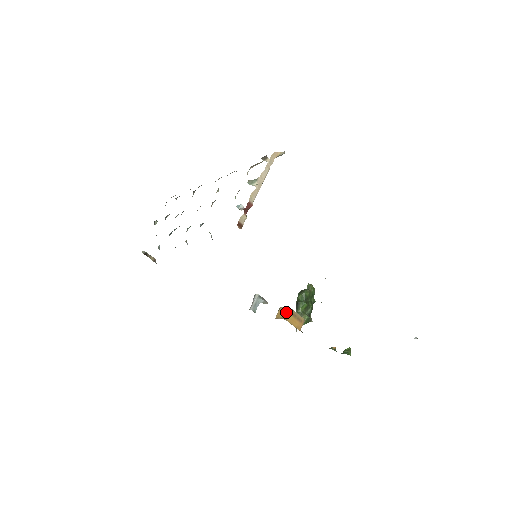
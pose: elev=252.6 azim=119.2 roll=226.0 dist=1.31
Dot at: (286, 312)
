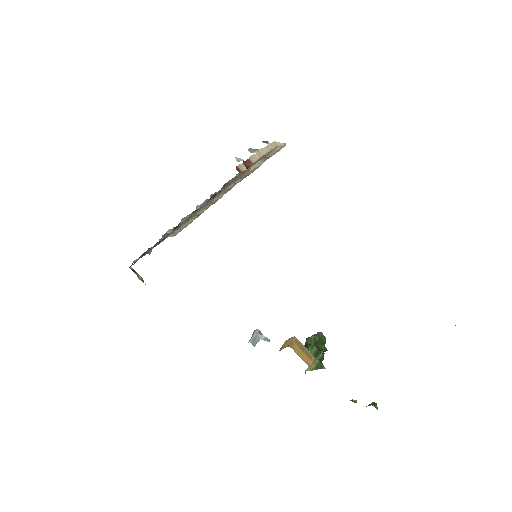
Dot at: (292, 341)
